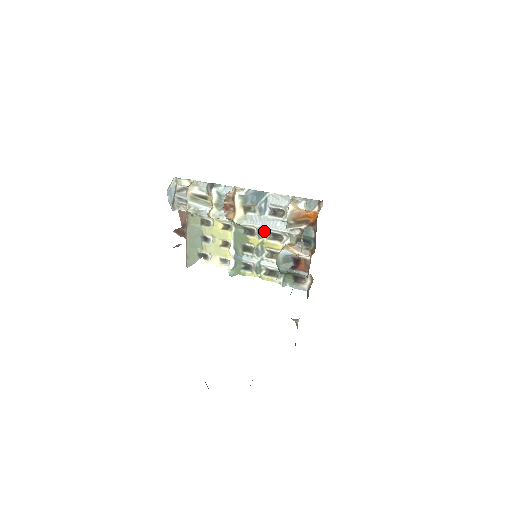
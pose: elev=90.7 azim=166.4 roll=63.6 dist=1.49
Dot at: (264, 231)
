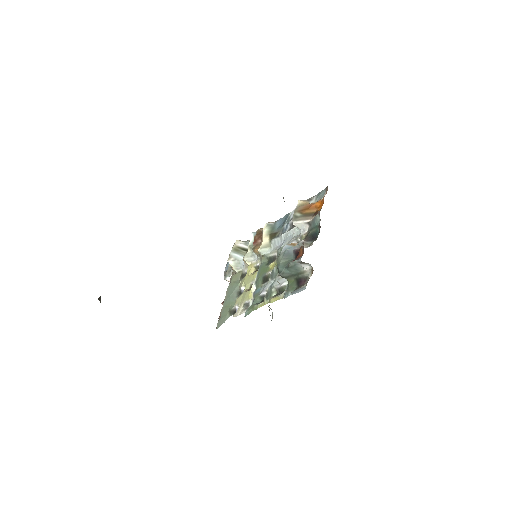
Dot at: occluded
